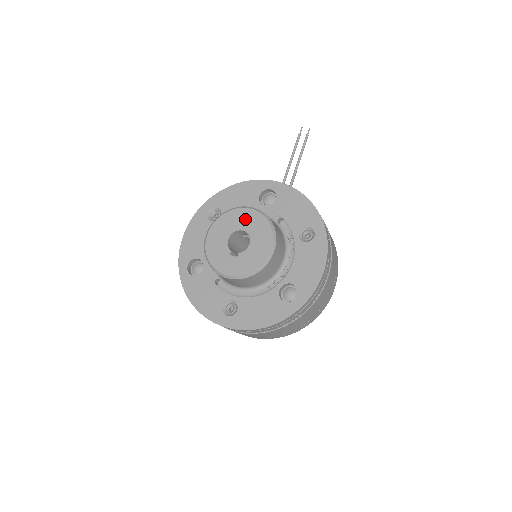
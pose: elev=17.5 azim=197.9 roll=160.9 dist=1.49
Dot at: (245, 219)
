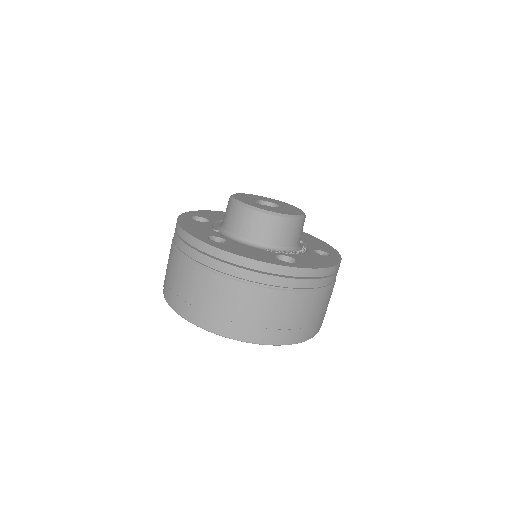
Dot at: (281, 203)
